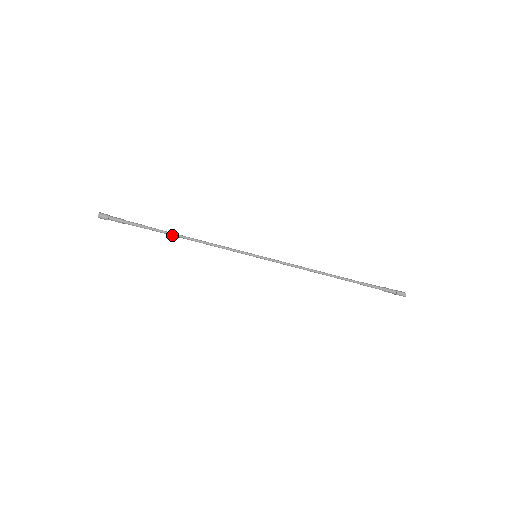
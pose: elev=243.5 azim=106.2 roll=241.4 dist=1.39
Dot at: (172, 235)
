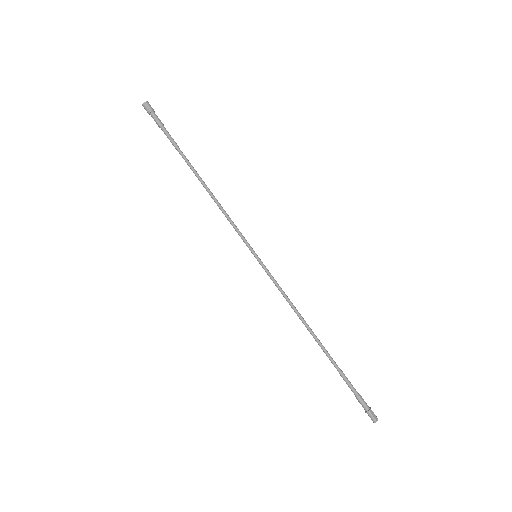
Dot at: (195, 172)
